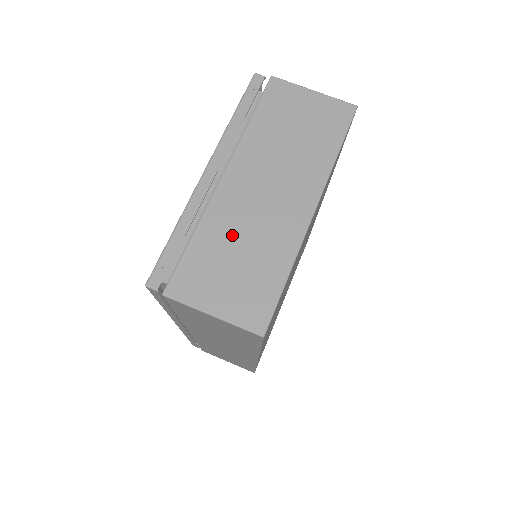
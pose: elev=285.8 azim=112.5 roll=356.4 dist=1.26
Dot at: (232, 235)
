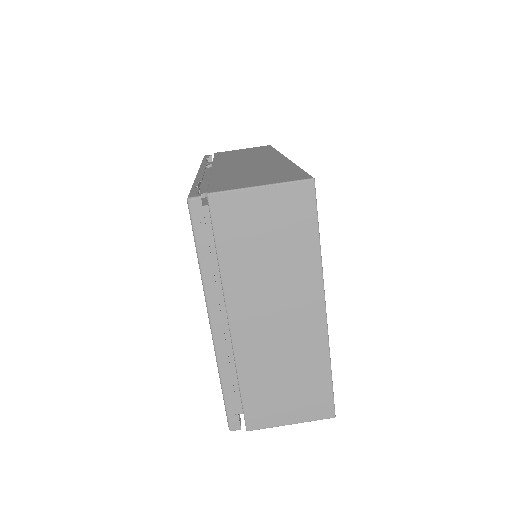
Dot at: (270, 366)
